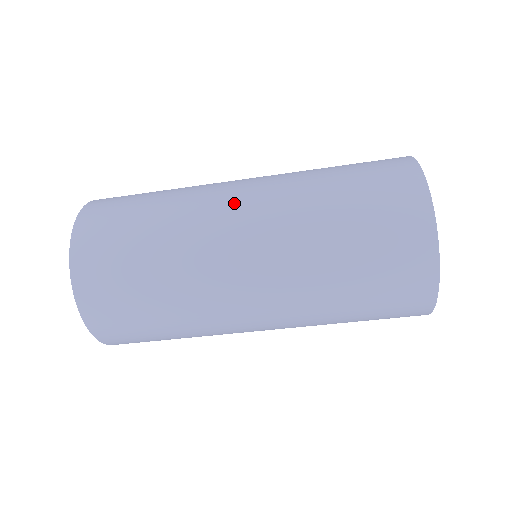
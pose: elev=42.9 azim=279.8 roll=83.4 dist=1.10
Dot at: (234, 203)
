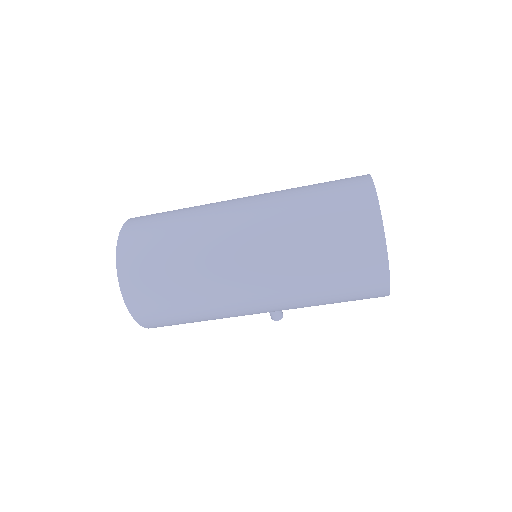
Dot at: (235, 211)
